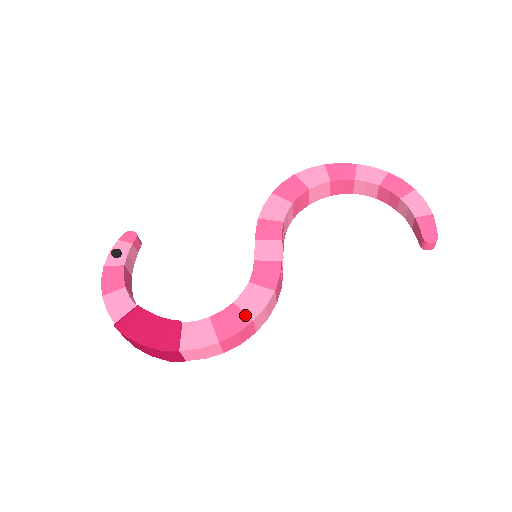
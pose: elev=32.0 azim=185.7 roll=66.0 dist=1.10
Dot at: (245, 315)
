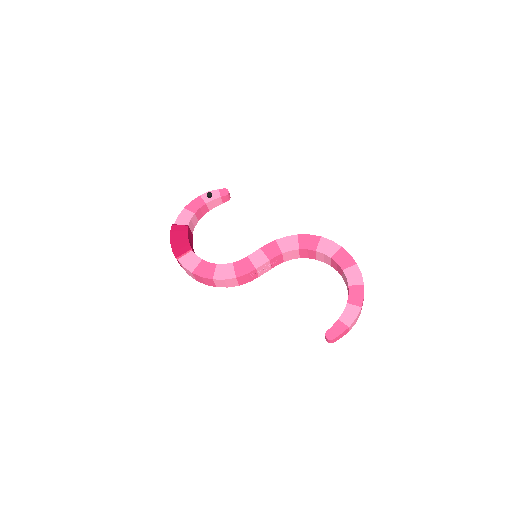
Dot at: (213, 274)
